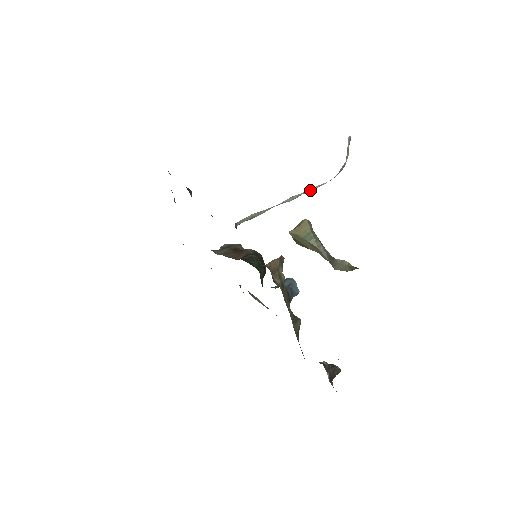
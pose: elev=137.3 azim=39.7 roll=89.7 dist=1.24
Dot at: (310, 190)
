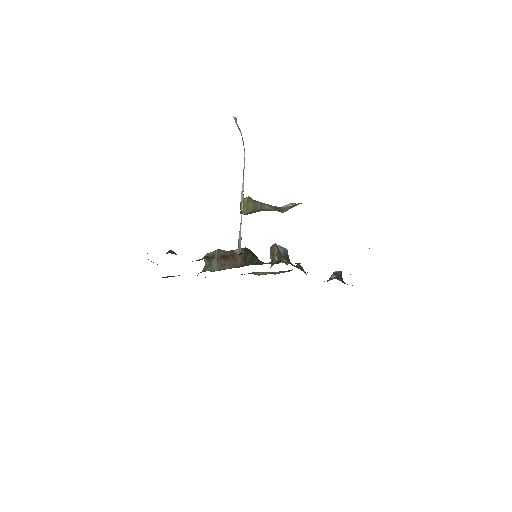
Dot at: (243, 181)
